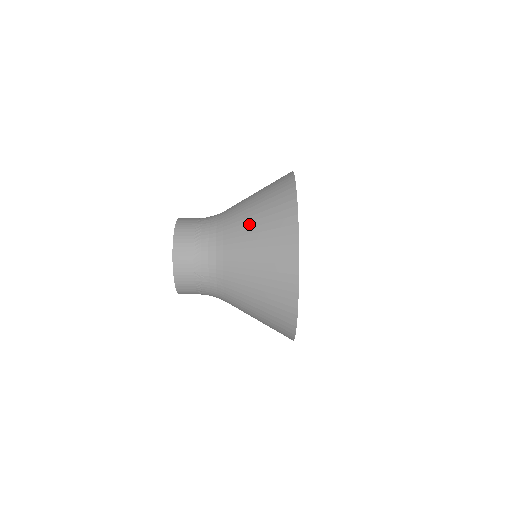
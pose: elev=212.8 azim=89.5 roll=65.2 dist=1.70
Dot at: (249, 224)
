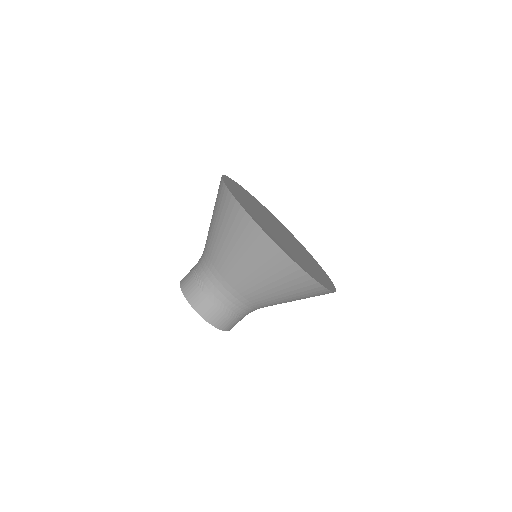
Dot at: (211, 223)
